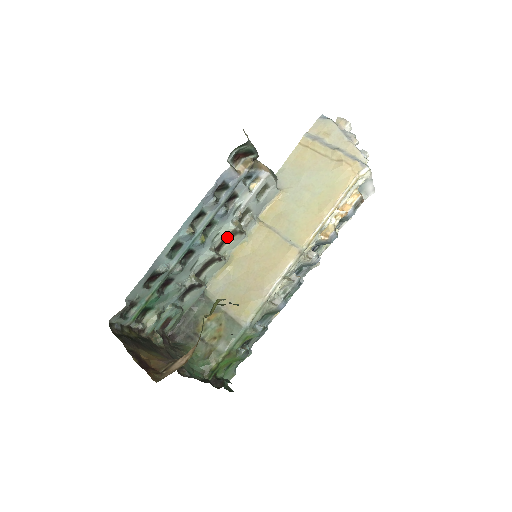
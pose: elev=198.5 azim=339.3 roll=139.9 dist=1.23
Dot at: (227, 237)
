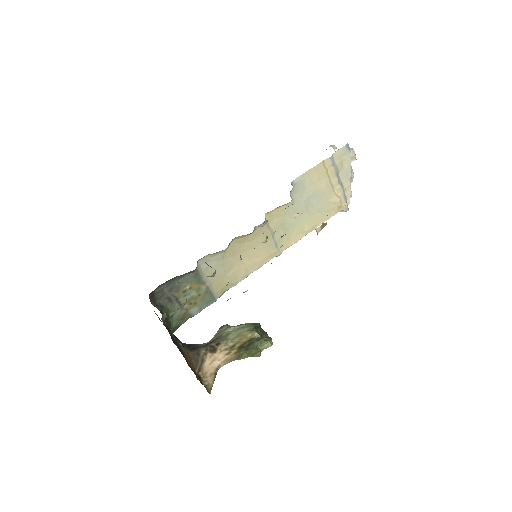
Dot at: occluded
